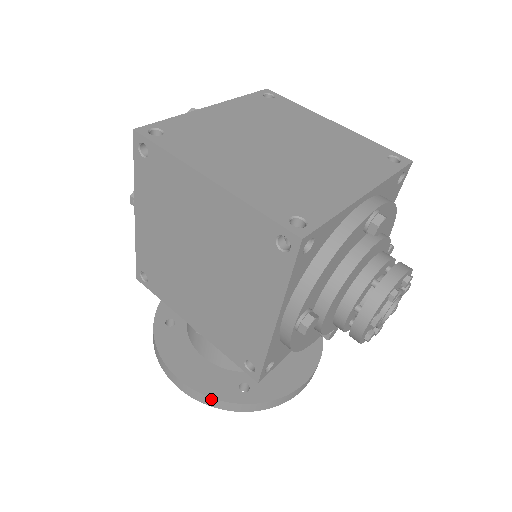
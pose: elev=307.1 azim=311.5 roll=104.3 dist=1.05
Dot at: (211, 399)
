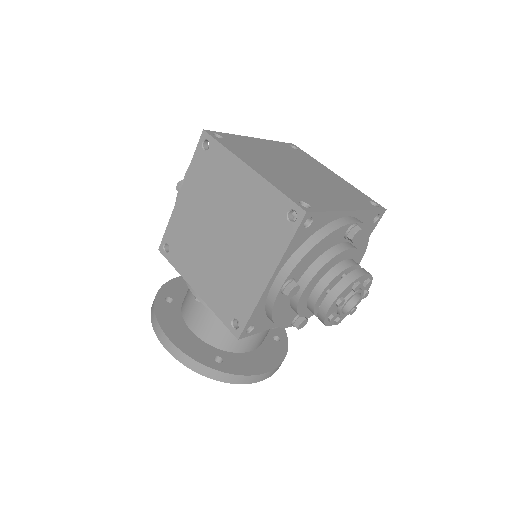
Dot at: (190, 359)
